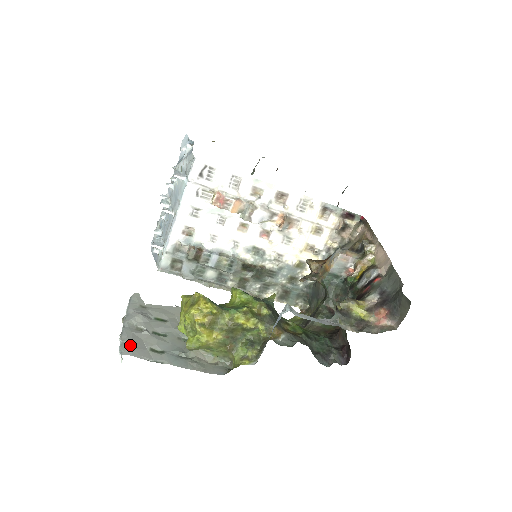
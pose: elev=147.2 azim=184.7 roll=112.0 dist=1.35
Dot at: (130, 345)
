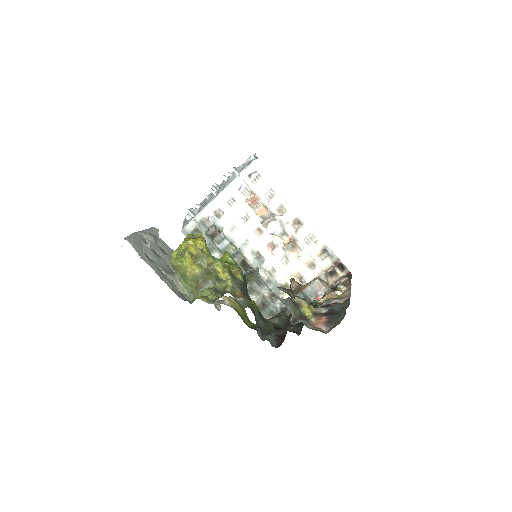
Dot at: (134, 240)
